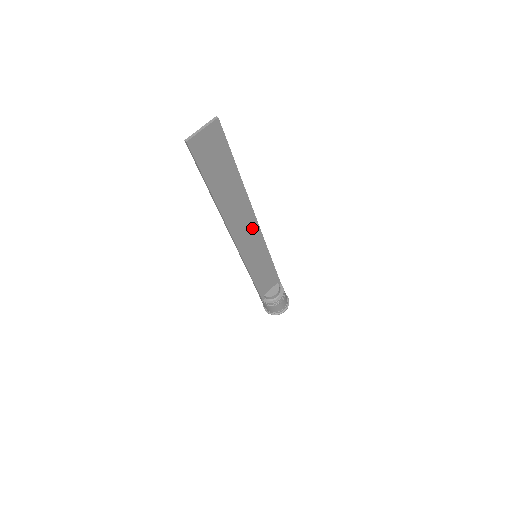
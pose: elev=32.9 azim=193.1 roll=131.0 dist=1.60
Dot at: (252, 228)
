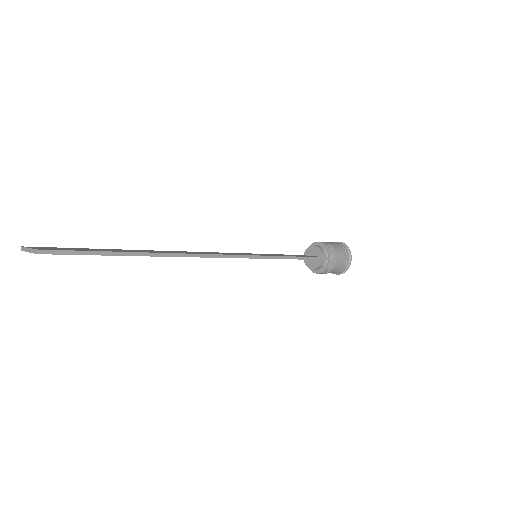
Dot at: occluded
